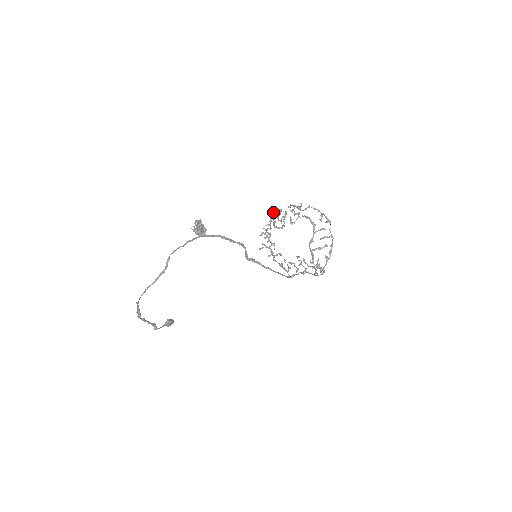
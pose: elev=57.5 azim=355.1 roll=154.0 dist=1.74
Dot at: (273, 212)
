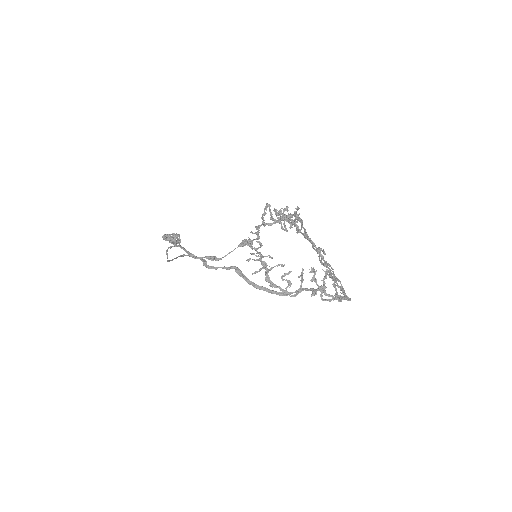
Dot at: (262, 215)
